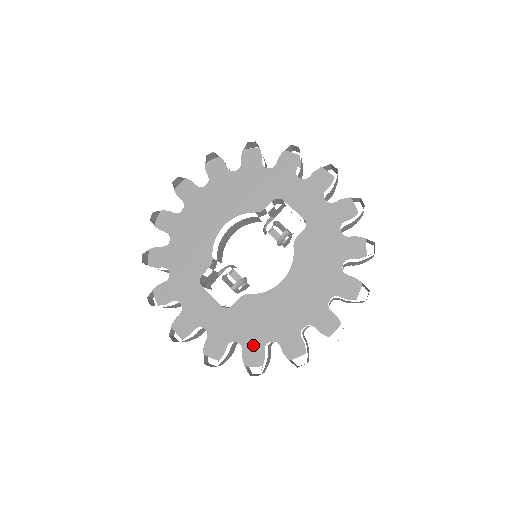
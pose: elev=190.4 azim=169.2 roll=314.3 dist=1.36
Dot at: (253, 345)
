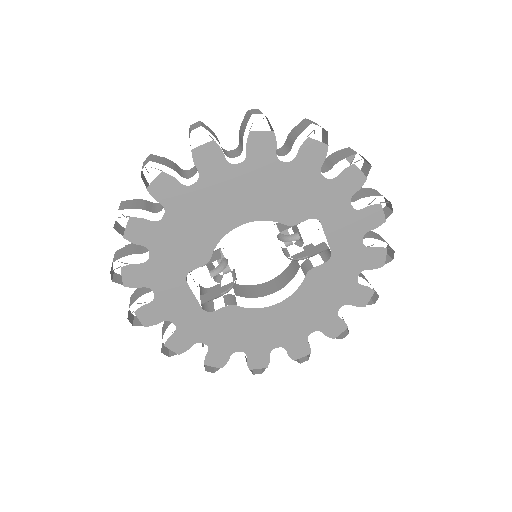
Dot at: (221, 350)
